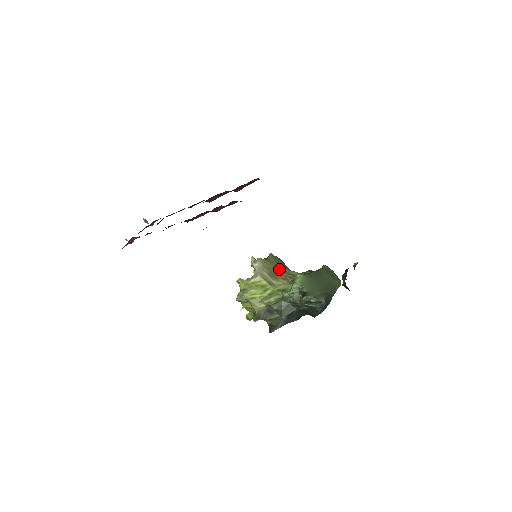
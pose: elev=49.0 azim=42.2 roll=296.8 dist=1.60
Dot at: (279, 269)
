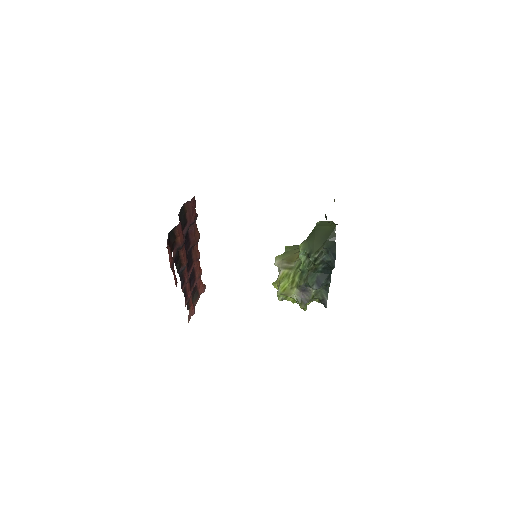
Dot at: (295, 253)
